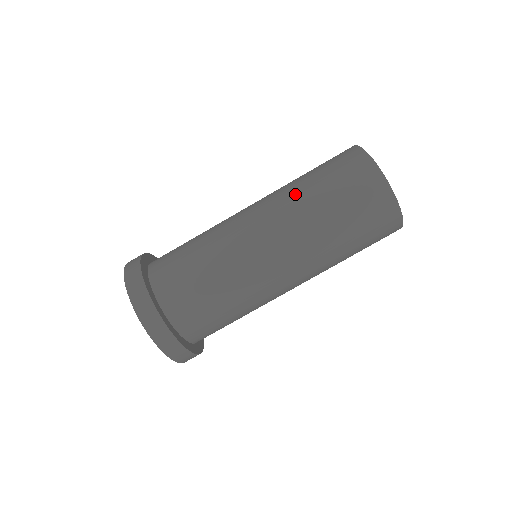
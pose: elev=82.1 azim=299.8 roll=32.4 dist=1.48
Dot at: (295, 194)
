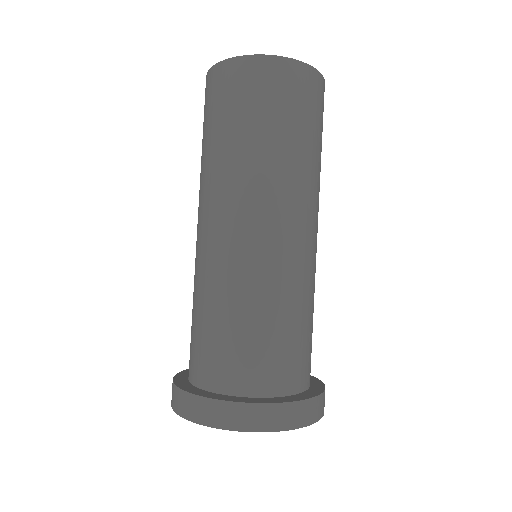
Dot at: (209, 166)
